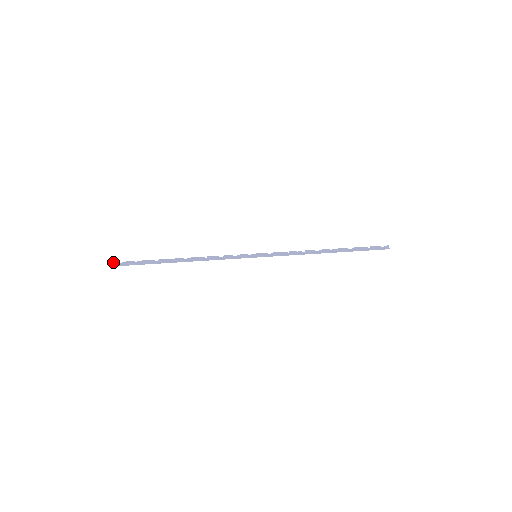
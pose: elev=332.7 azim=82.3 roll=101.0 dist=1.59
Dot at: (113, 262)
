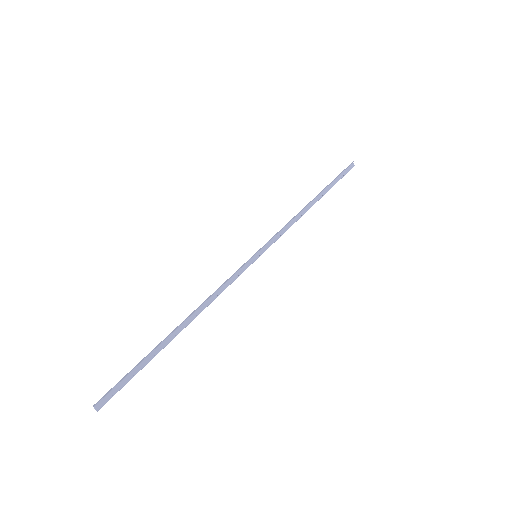
Dot at: (94, 405)
